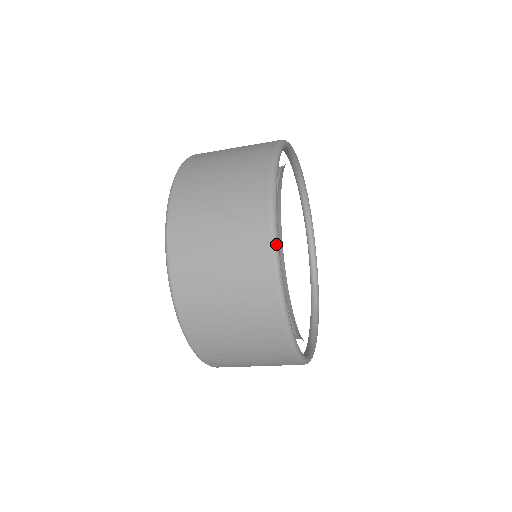
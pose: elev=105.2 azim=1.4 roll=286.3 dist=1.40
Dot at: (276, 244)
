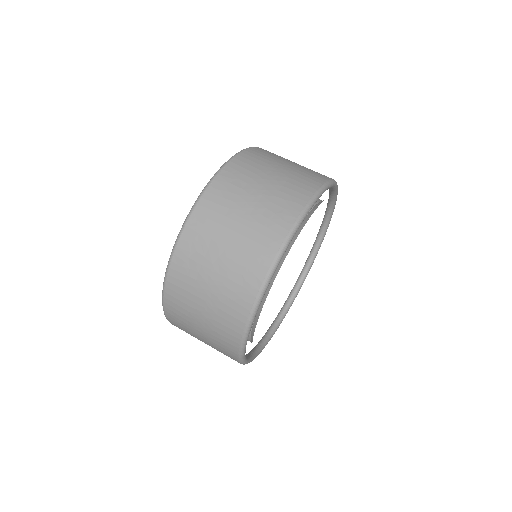
Dot at: (269, 278)
